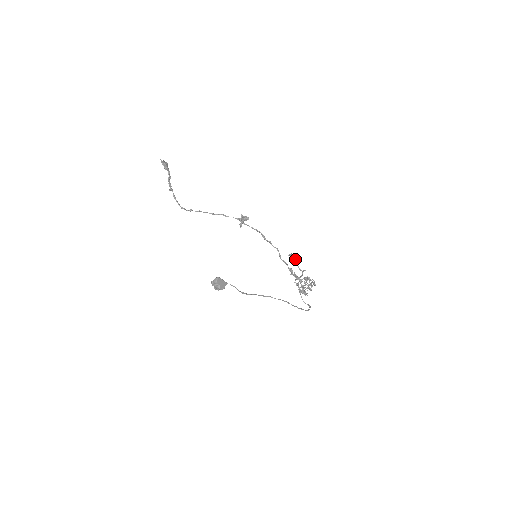
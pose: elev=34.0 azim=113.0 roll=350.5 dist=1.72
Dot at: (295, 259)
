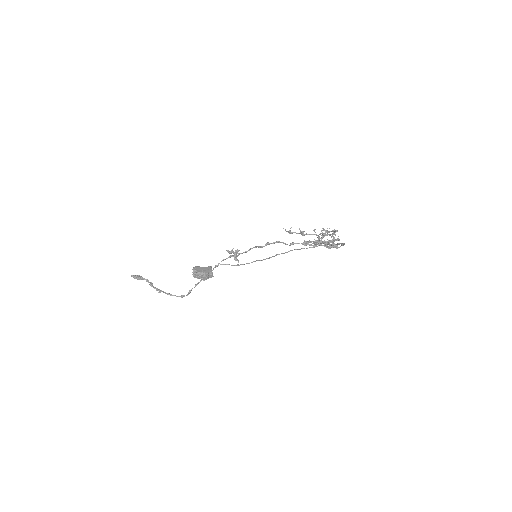
Dot at: (300, 233)
